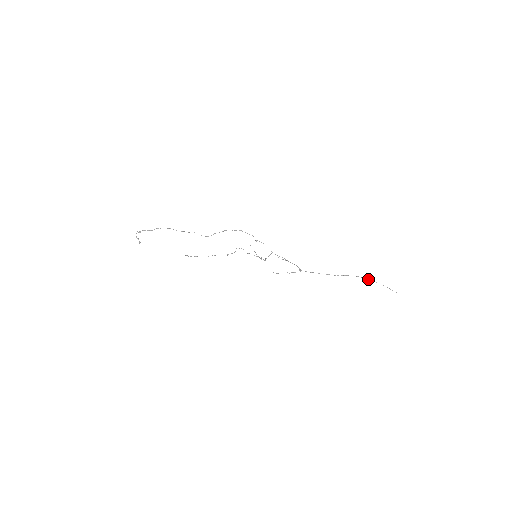
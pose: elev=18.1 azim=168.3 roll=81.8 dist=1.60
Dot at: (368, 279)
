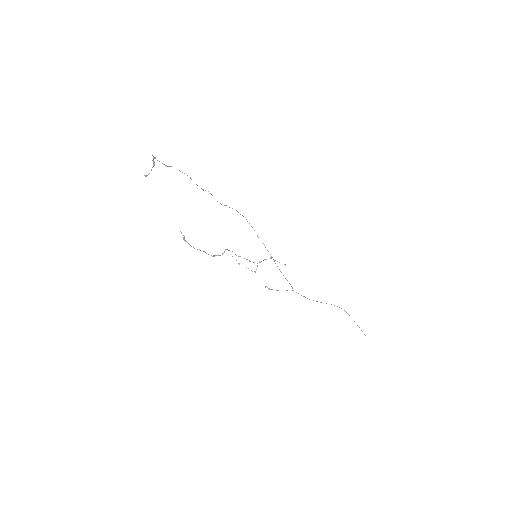
Dot at: occluded
